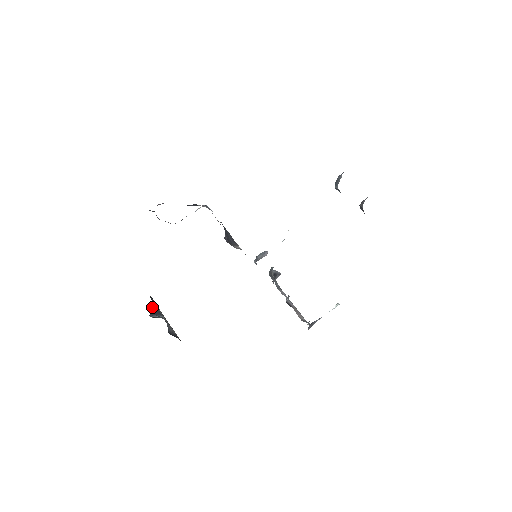
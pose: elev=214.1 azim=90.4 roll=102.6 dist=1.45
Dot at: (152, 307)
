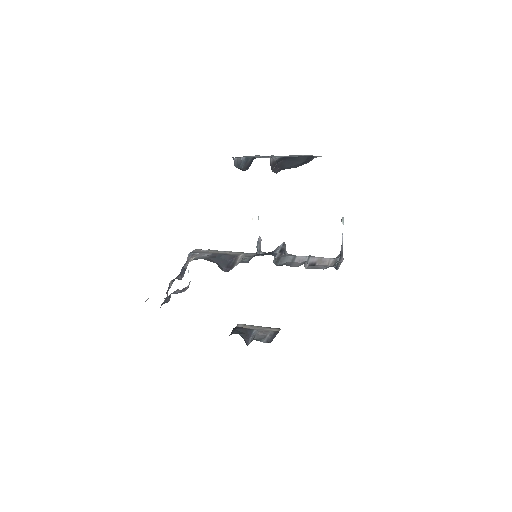
Dot at: (242, 337)
